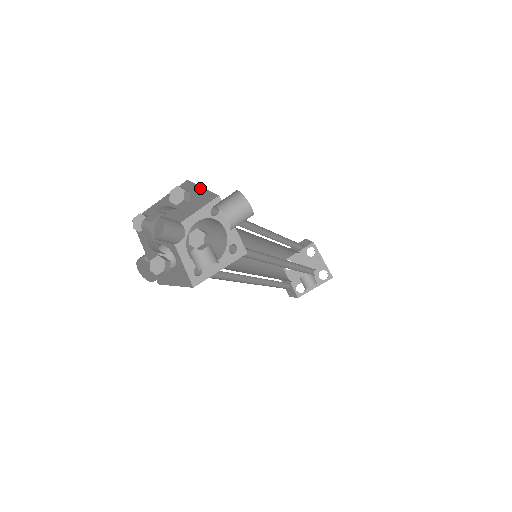
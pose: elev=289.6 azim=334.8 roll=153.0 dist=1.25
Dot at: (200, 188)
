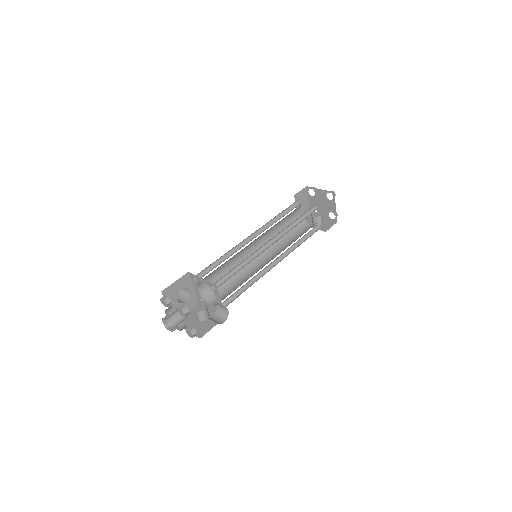
Dot at: occluded
